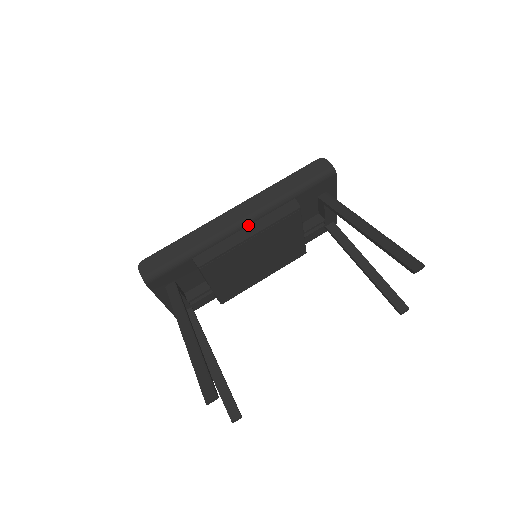
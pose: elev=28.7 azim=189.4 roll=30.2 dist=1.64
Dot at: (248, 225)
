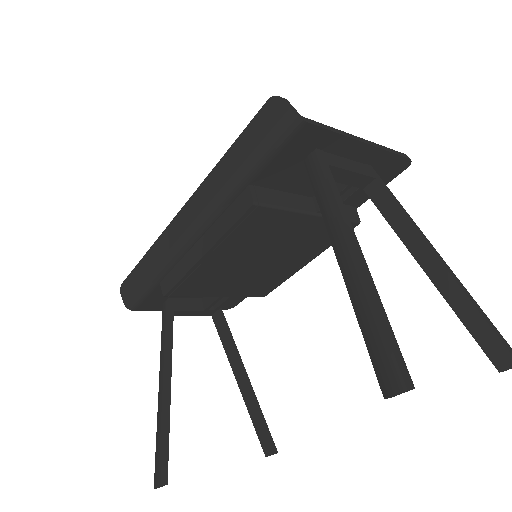
Dot at: (201, 236)
